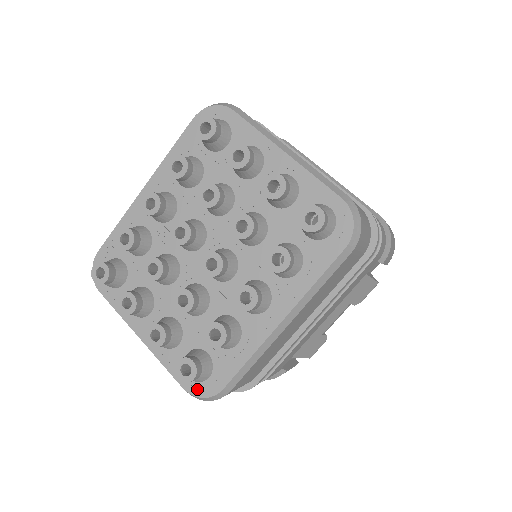
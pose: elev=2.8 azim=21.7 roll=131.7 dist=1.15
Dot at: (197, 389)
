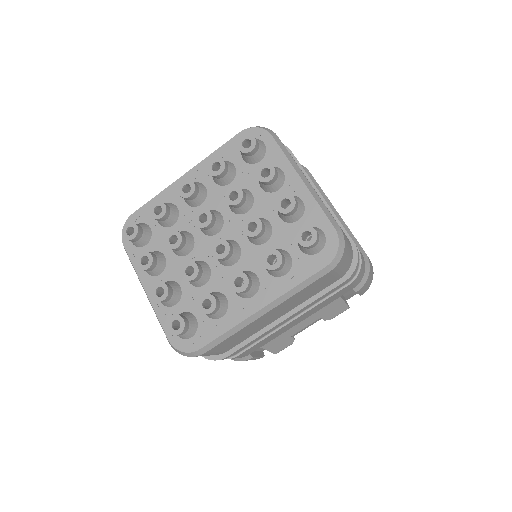
Dot at: (179, 344)
